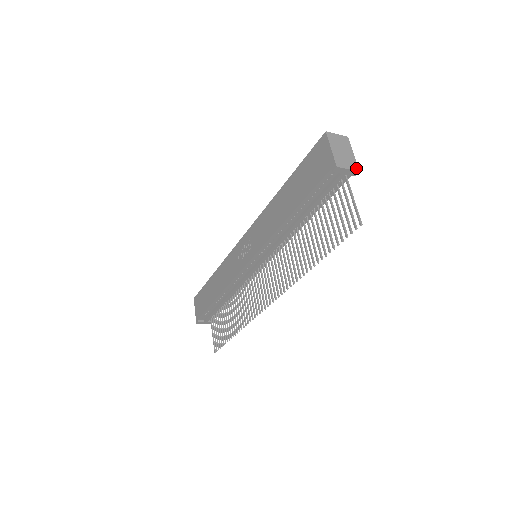
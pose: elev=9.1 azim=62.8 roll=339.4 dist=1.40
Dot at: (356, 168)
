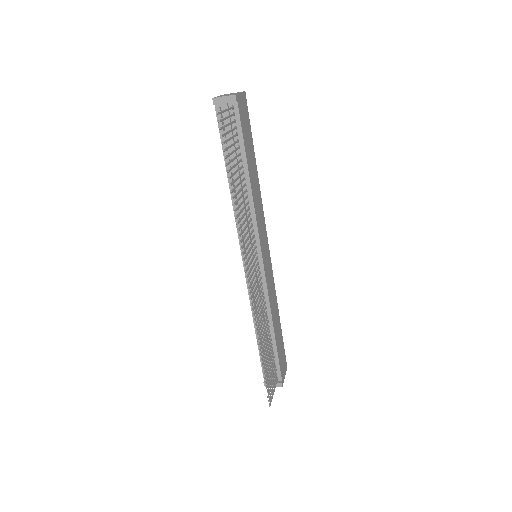
Dot at: (233, 95)
